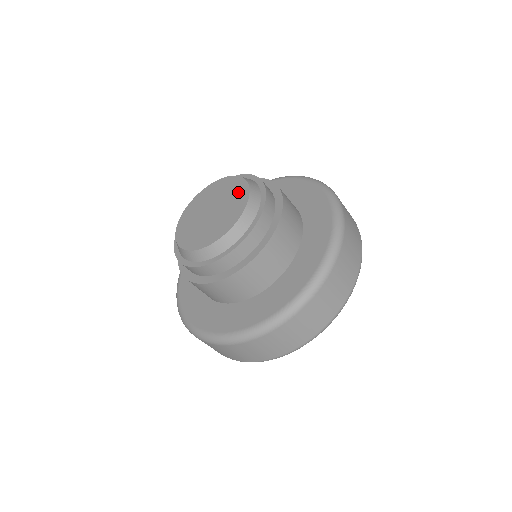
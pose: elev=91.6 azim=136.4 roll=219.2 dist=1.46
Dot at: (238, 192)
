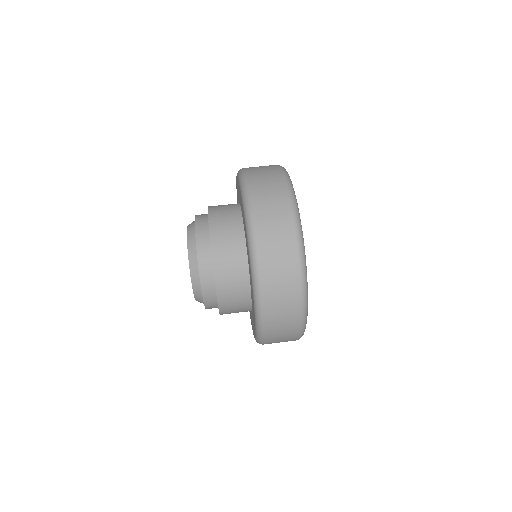
Dot at: occluded
